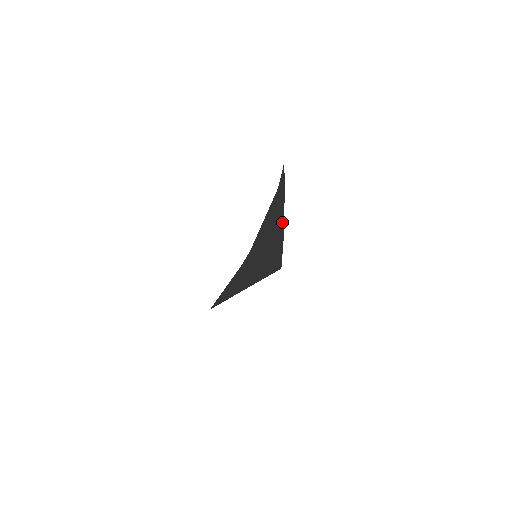
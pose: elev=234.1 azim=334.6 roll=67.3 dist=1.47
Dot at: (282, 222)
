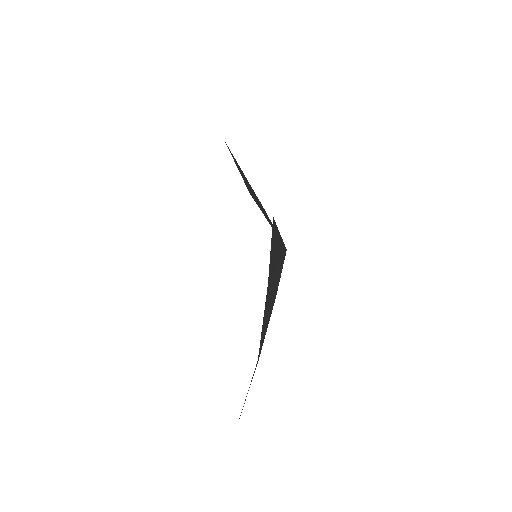
Dot at: (250, 185)
